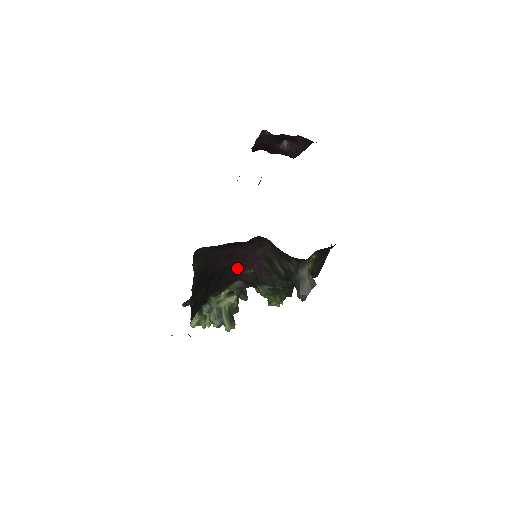
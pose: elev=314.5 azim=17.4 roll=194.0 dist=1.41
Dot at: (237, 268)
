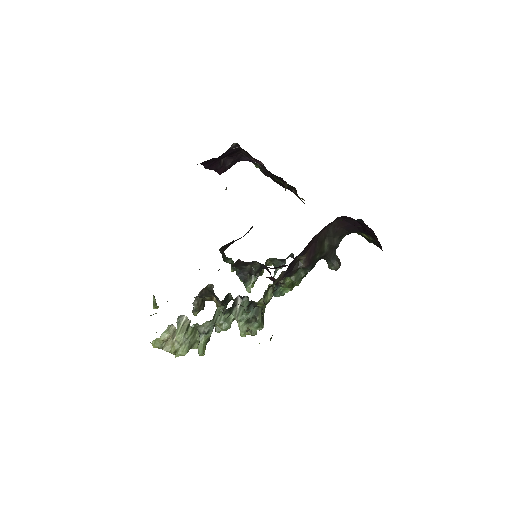
Dot at: (298, 255)
